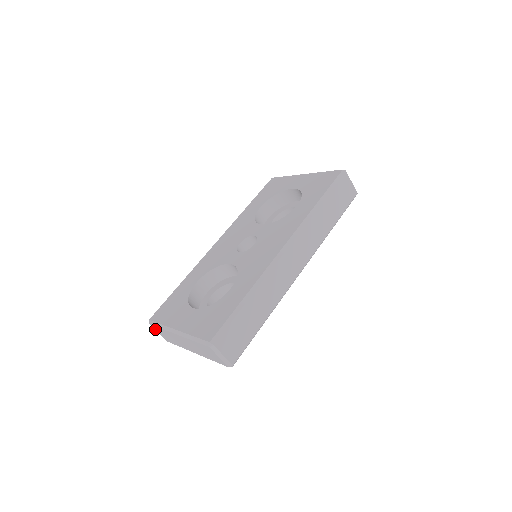
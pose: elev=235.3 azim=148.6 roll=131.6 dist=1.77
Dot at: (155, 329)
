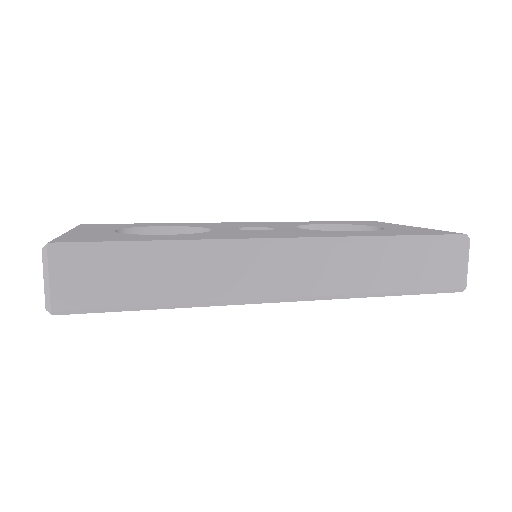
Dot at: occluded
